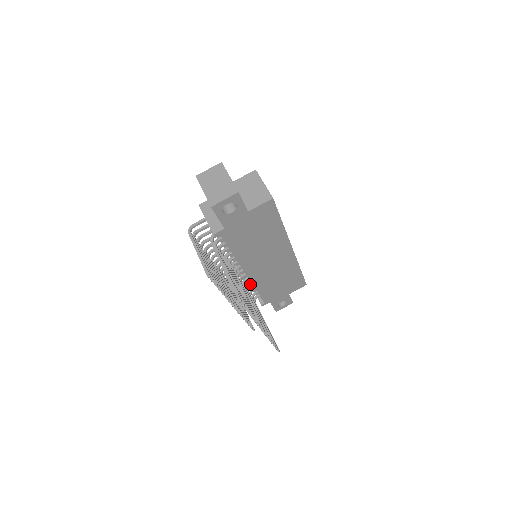
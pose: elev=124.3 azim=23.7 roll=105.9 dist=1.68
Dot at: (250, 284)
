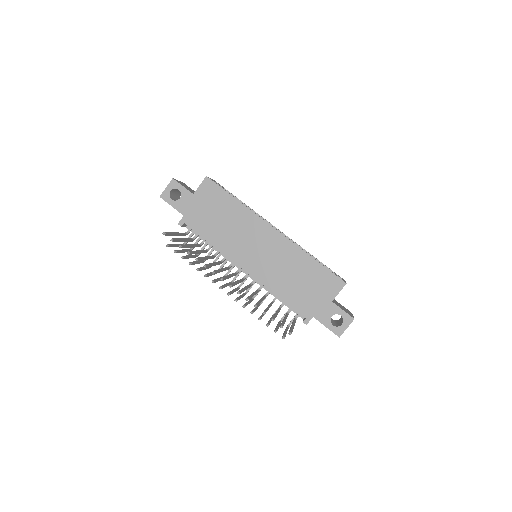
Dot at: (282, 301)
